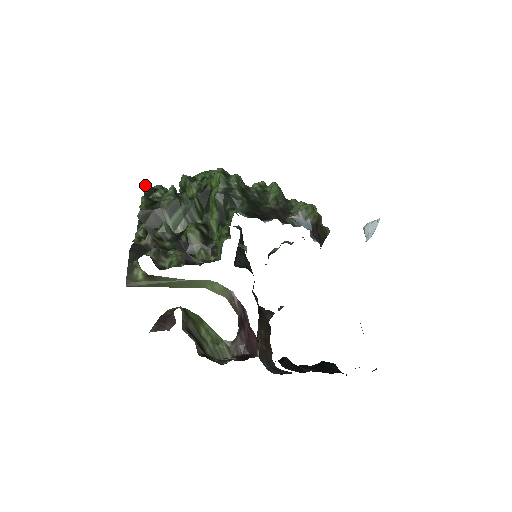
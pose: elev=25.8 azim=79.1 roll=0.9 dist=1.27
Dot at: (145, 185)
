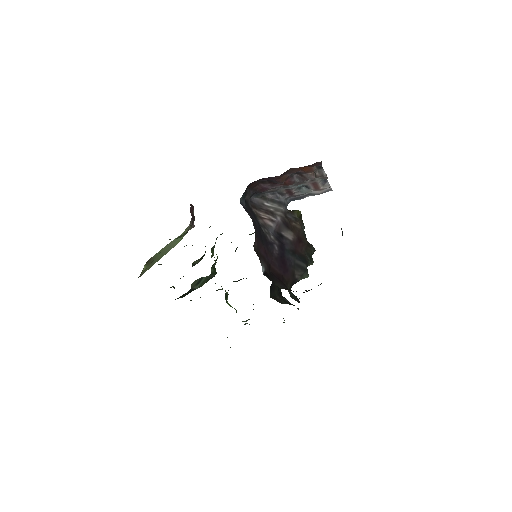
Dot at: occluded
